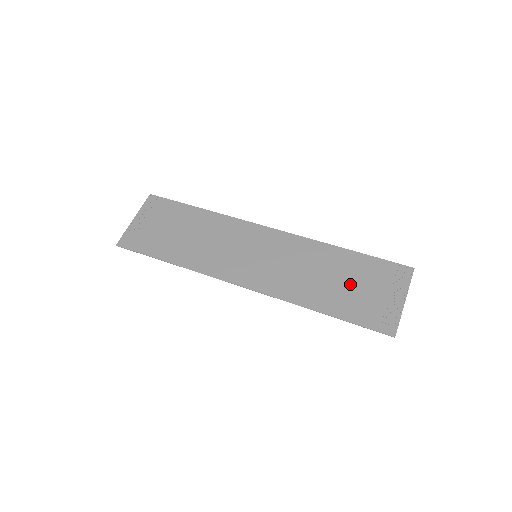
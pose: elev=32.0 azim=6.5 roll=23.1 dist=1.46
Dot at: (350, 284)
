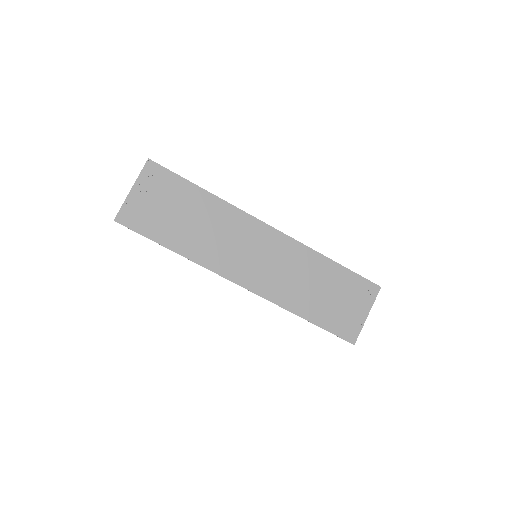
Dot at: (331, 296)
